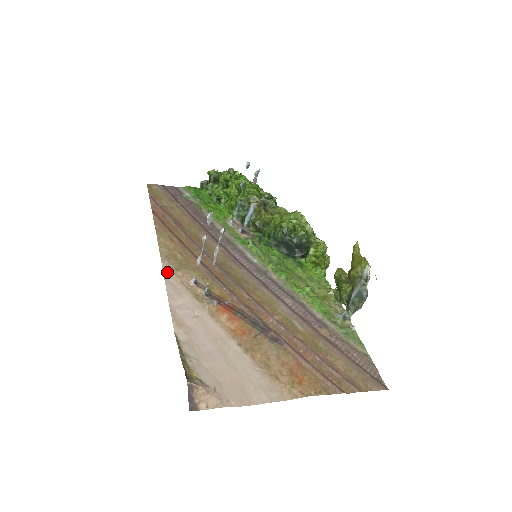
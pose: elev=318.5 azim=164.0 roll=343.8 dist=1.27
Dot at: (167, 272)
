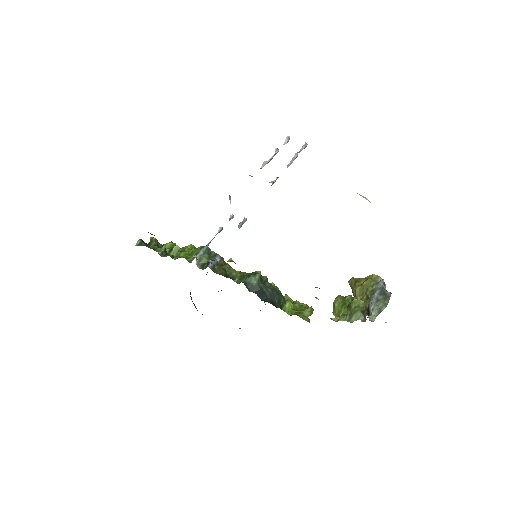
Dot at: occluded
